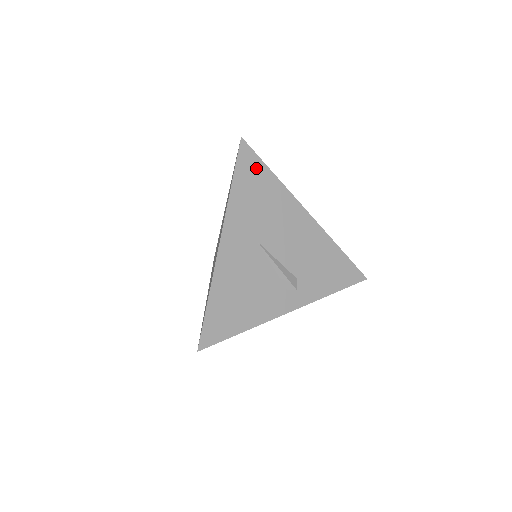
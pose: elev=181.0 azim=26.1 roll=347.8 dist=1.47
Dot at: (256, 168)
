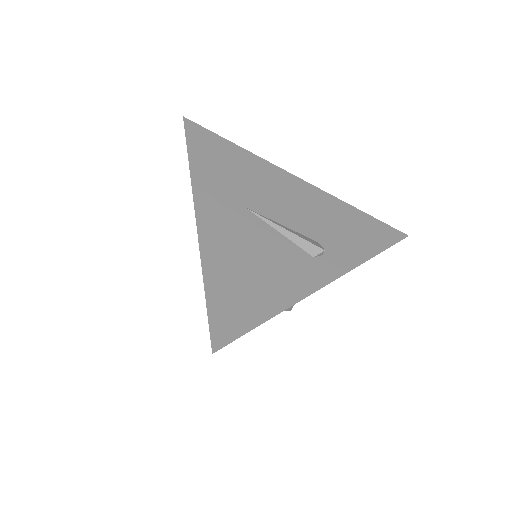
Dot at: (212, 141)
